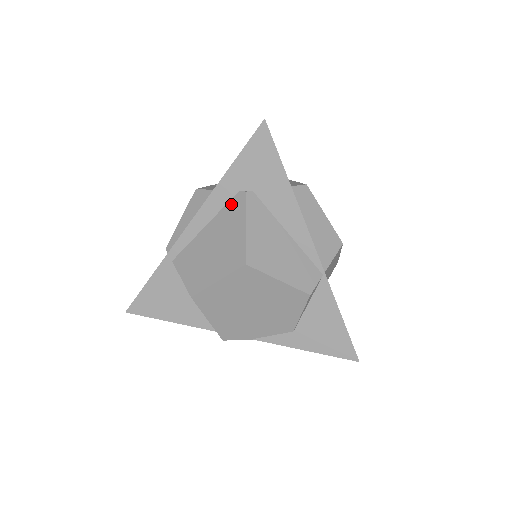
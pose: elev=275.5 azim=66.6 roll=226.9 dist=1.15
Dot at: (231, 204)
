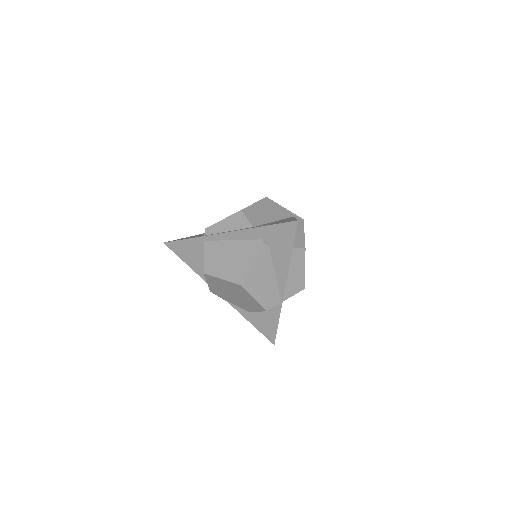
Dot at: (253, 243)
